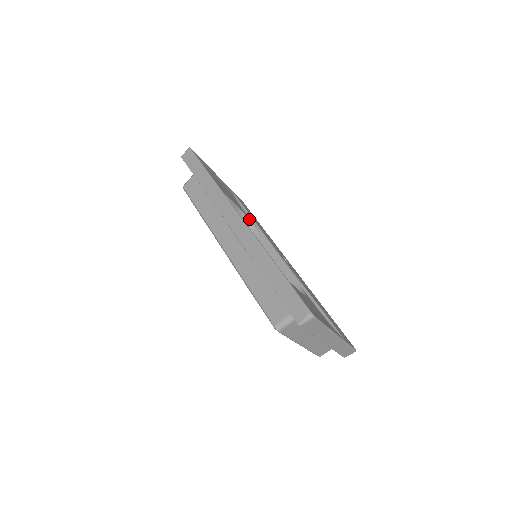
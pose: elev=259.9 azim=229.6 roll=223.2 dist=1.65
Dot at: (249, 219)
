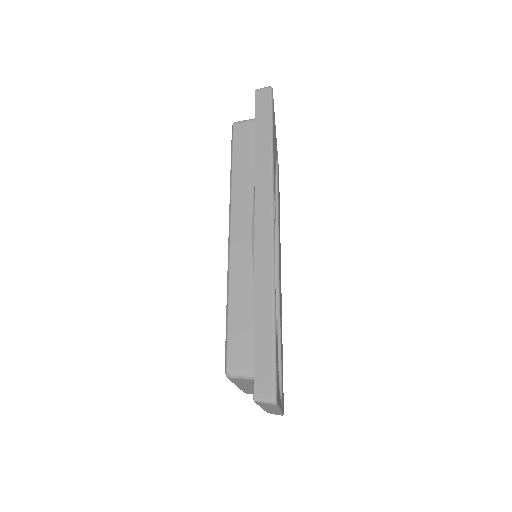
Dot at: occluded
